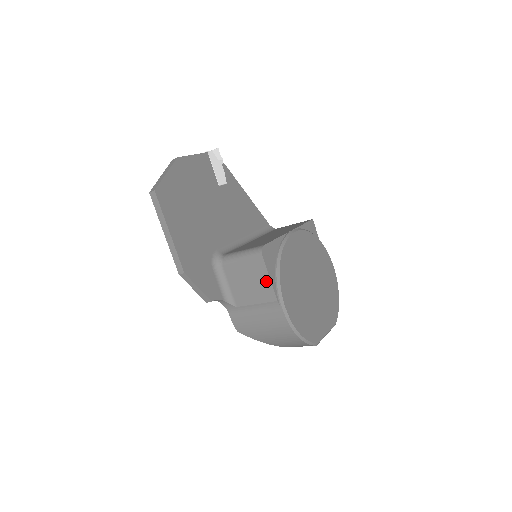
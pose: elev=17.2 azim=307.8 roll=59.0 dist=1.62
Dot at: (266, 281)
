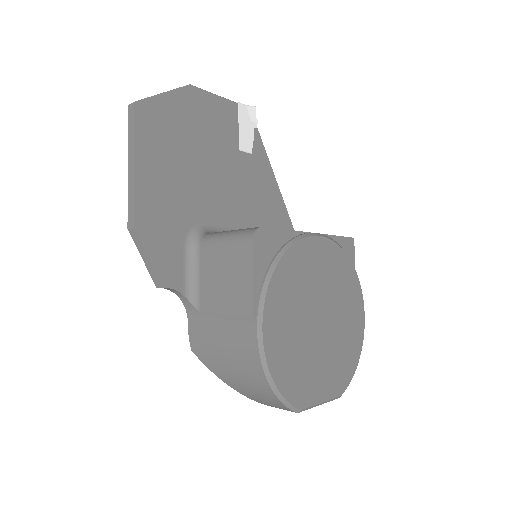
Dot at: (247, 280)
